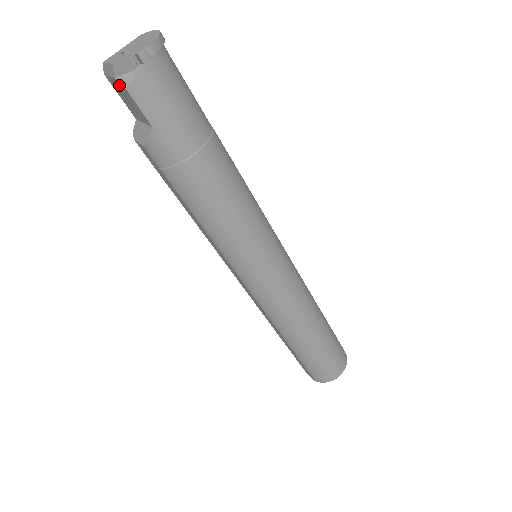
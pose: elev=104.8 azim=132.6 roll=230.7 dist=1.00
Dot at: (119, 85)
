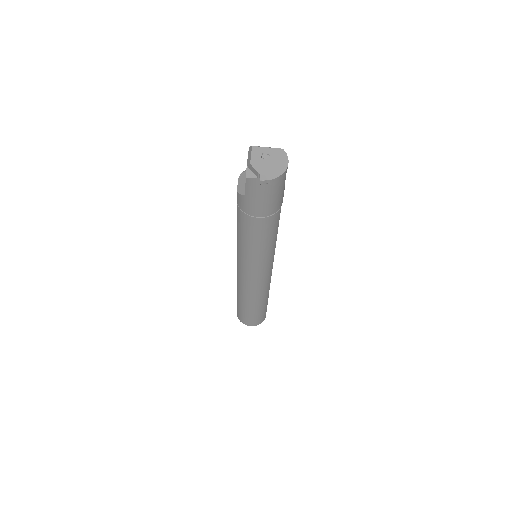
Dot at: (247, 168)
